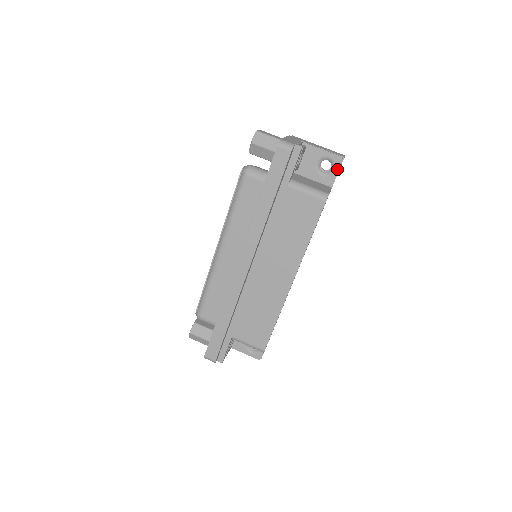
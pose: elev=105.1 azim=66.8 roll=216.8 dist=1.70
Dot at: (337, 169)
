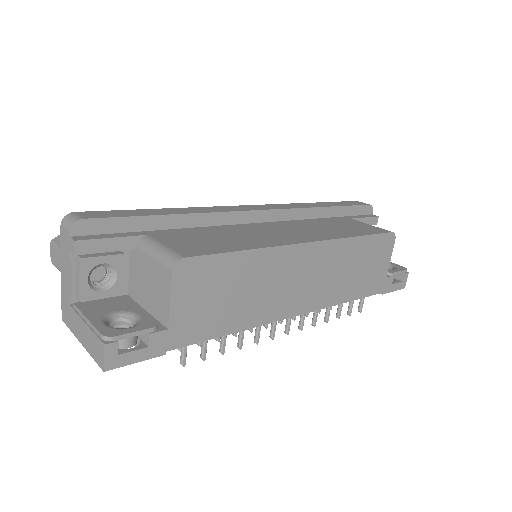
Dot at: (398, 270)
